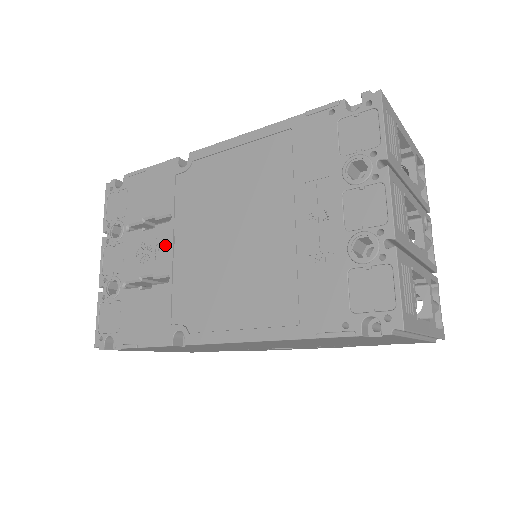
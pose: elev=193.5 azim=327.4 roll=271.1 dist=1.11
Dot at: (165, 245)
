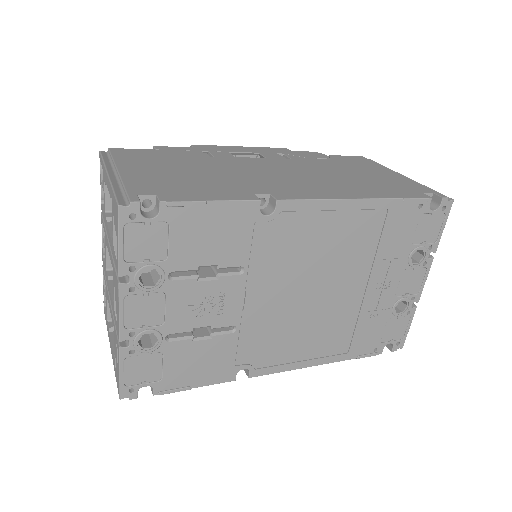
Dot at: (233, 299)
